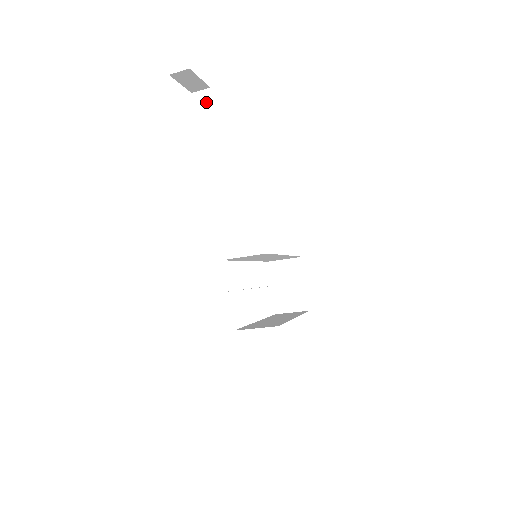
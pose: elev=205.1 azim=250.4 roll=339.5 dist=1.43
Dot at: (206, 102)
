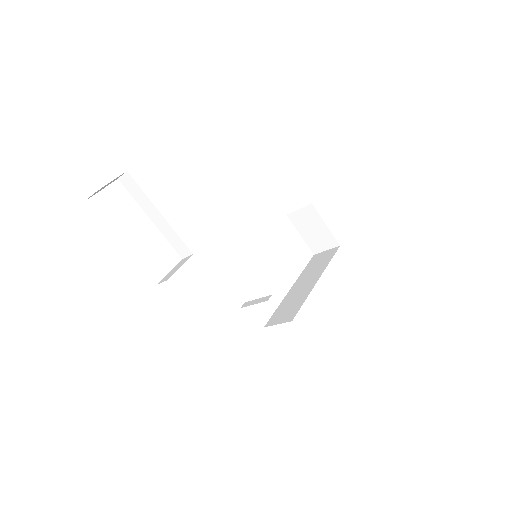
Dot at: (132, 184)
